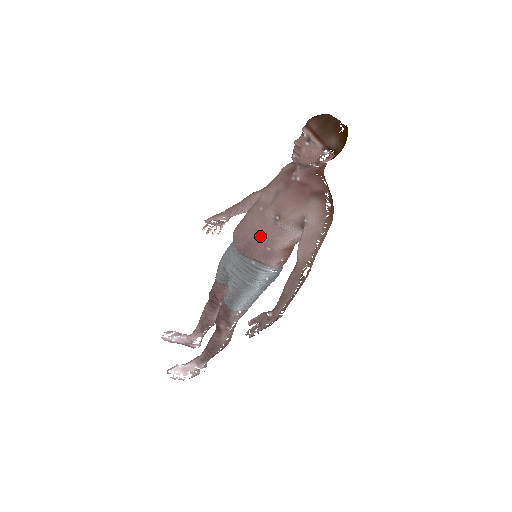
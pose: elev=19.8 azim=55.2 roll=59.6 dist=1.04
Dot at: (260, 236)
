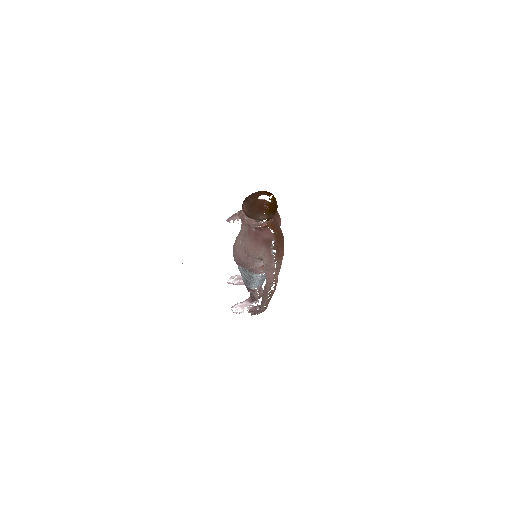
Dot at: (242, 261)
